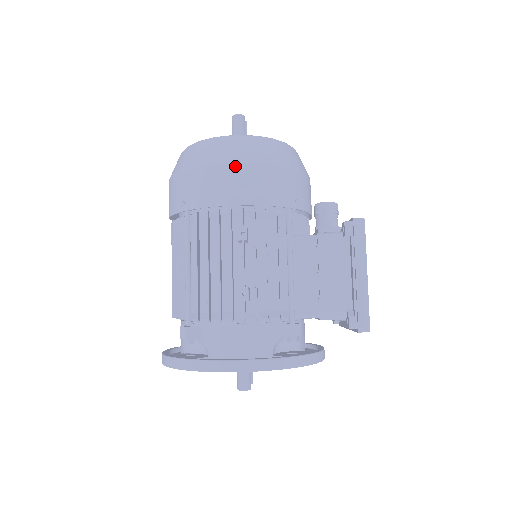
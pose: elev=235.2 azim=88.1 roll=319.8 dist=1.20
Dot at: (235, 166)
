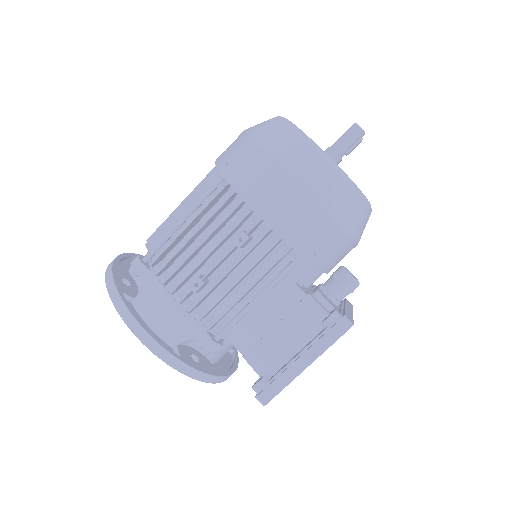
Dot at: (289, 180)
